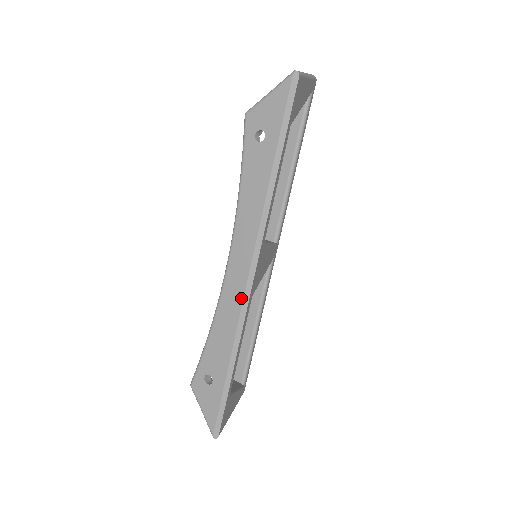
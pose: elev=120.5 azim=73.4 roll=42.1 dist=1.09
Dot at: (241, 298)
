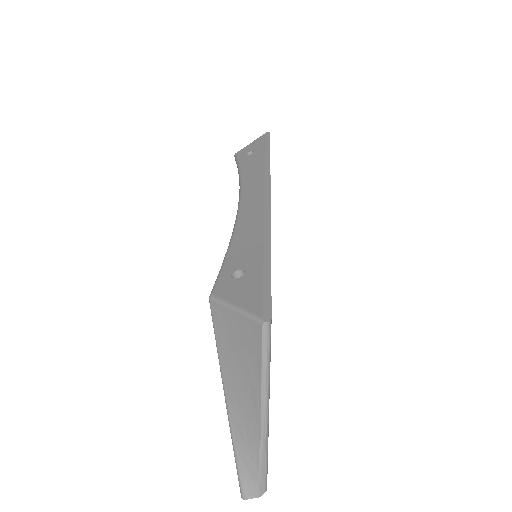
Dot at: (262, 207)
